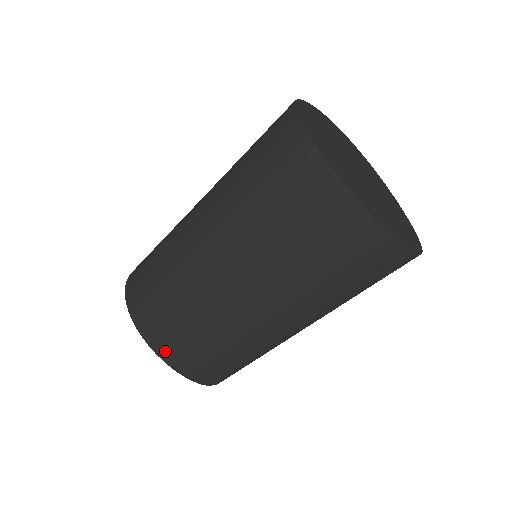
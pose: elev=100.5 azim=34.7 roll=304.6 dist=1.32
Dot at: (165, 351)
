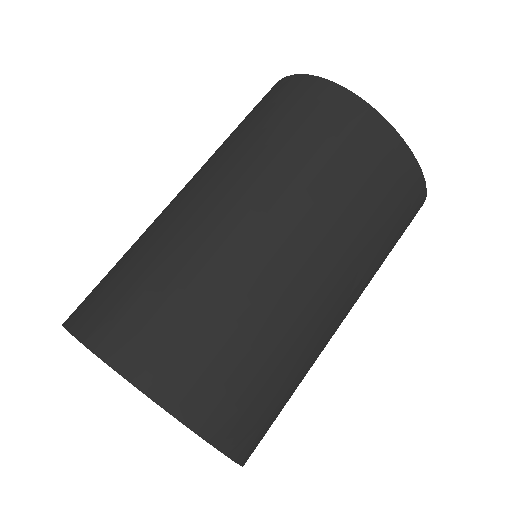
Dot at: (189, 402)
